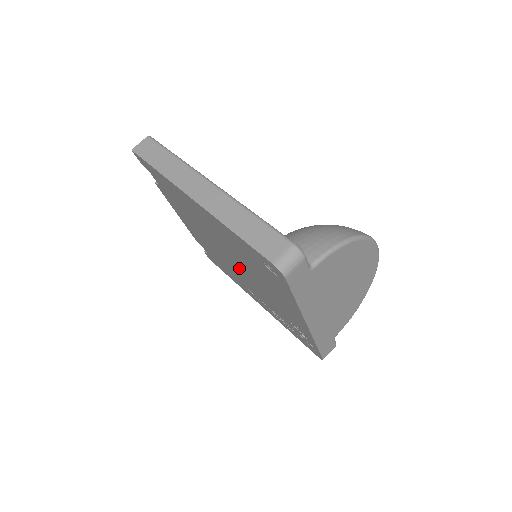
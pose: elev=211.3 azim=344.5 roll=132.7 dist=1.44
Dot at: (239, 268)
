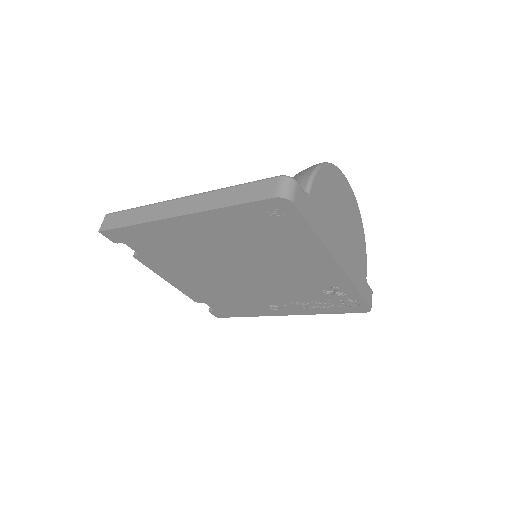
Dot at: (249, 274)
